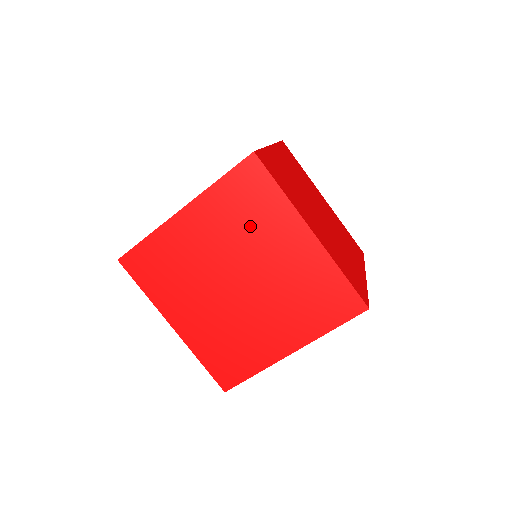
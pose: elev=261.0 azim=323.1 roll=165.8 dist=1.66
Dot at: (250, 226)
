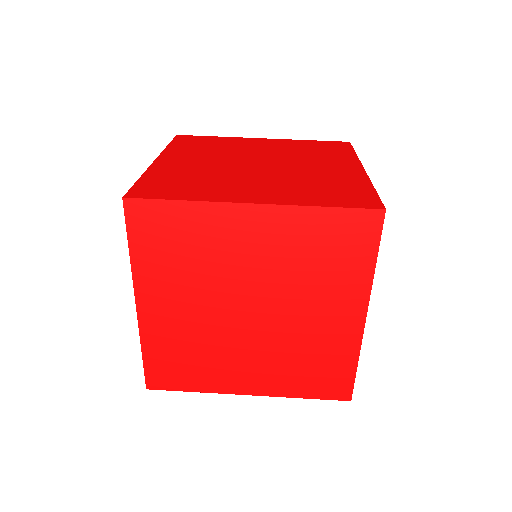
Dot at: (199, 258)
